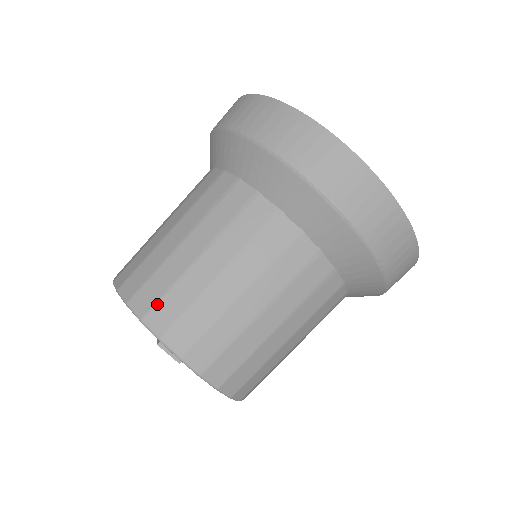
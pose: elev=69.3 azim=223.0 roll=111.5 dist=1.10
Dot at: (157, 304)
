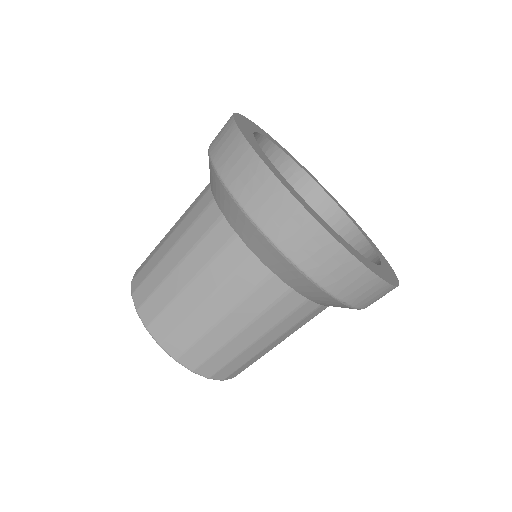
Dot at: (157, 318)
